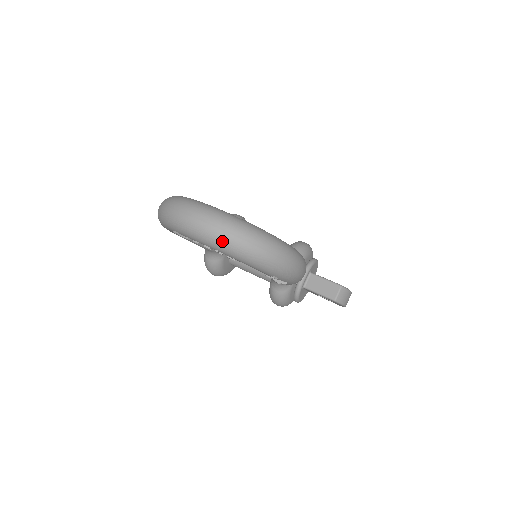
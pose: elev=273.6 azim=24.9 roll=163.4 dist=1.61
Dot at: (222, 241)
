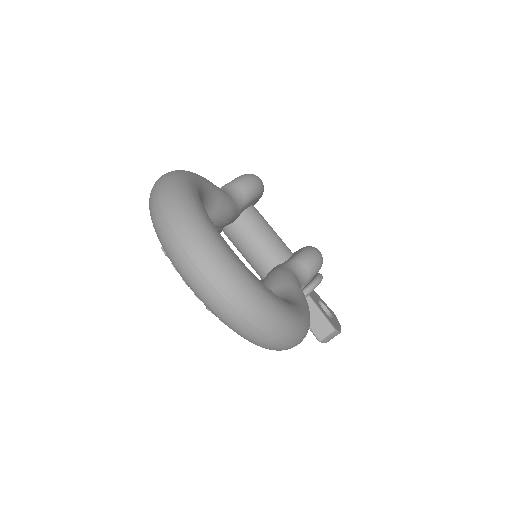
Dot at: (220, 311)
